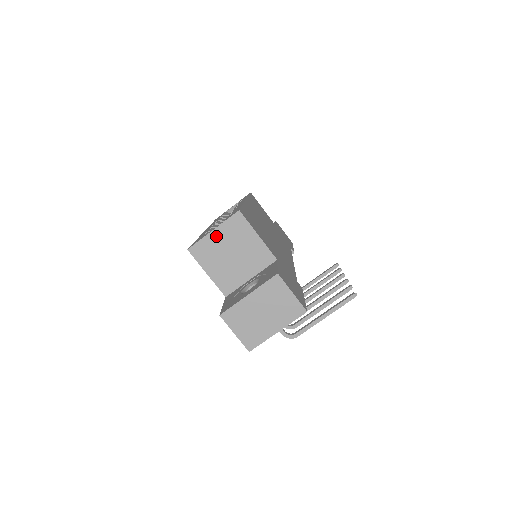
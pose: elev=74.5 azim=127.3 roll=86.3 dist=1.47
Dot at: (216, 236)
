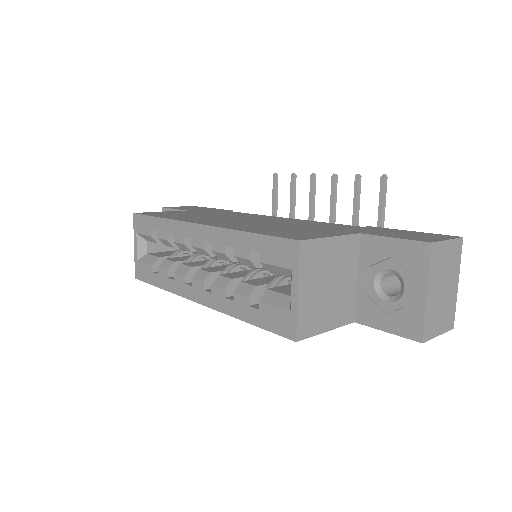
Dot at: (305, 293)
